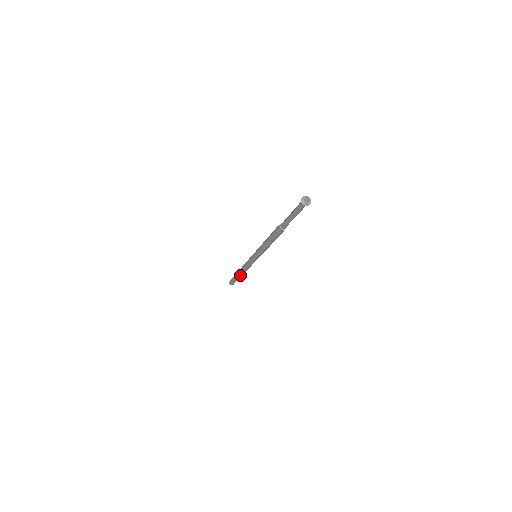
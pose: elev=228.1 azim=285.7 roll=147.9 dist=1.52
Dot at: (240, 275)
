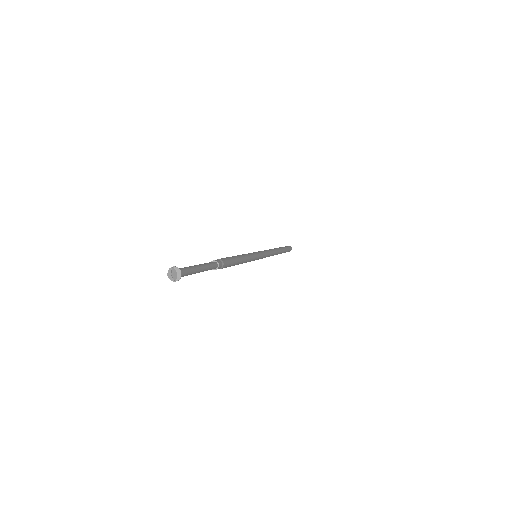
Dot at: occluded
